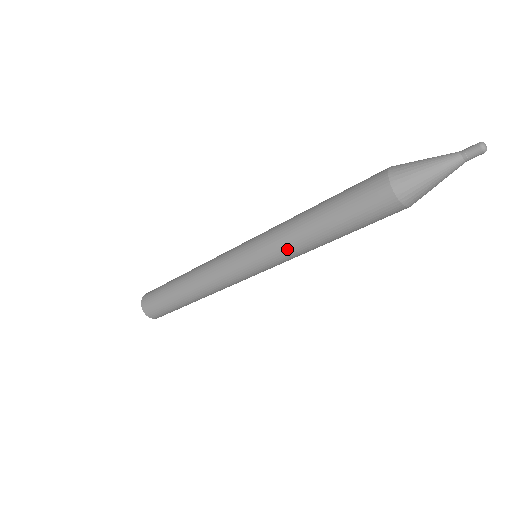
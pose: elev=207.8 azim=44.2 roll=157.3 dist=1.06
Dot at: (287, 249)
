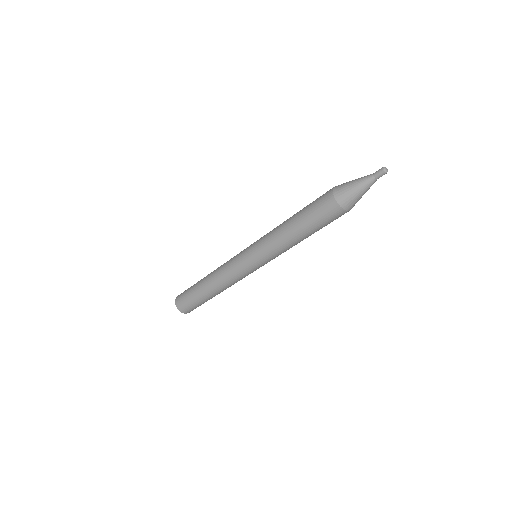
Dot at: (270, 237)
